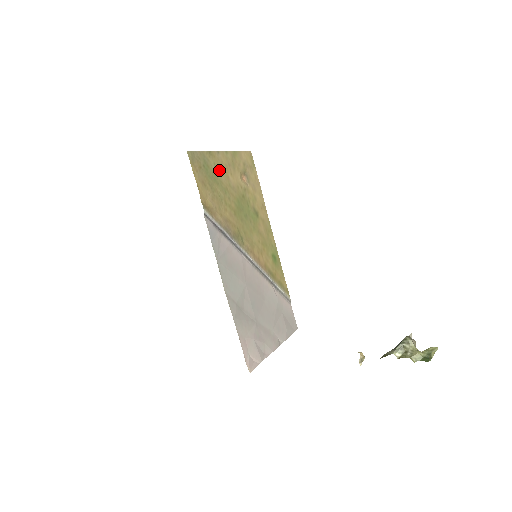
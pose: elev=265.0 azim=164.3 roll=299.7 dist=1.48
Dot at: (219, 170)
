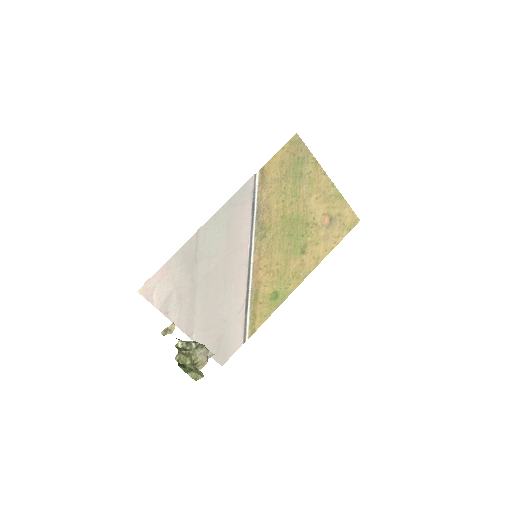
Dot at: (309, 180)
